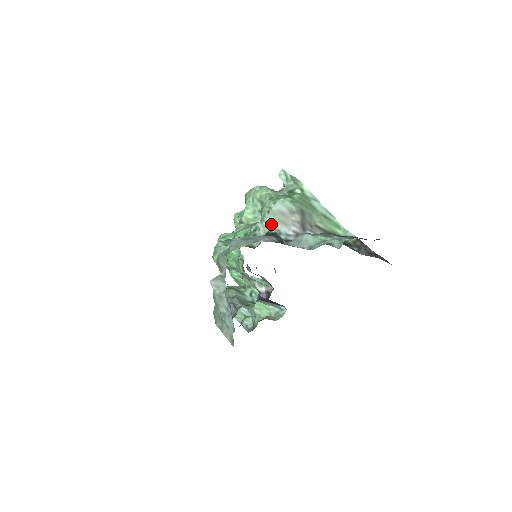
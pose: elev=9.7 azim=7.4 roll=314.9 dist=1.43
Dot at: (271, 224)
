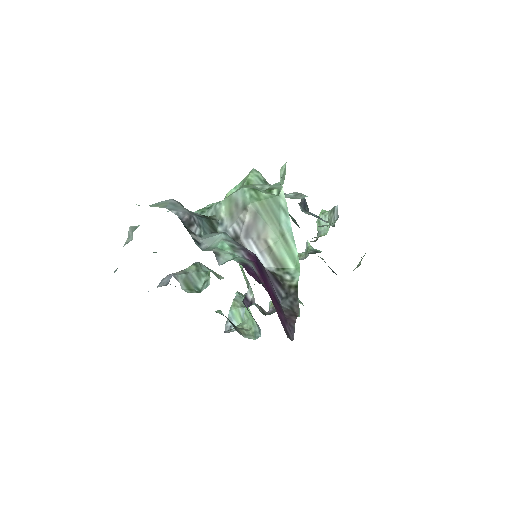
Dot at: (222, 209)
